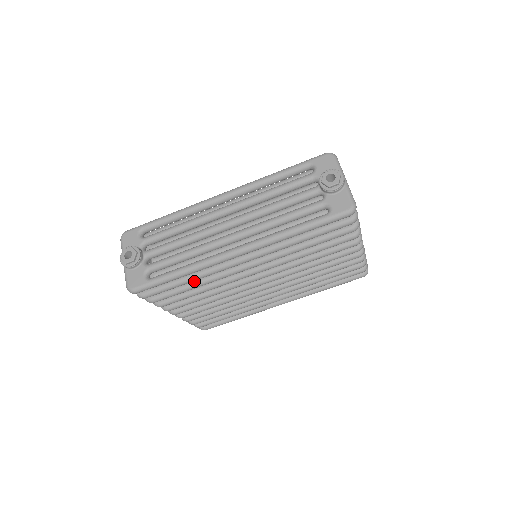
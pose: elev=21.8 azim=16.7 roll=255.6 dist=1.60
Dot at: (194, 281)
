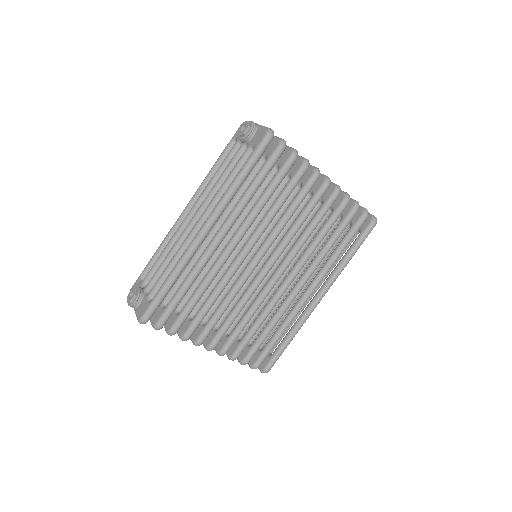
Dot at: (196, 289)
